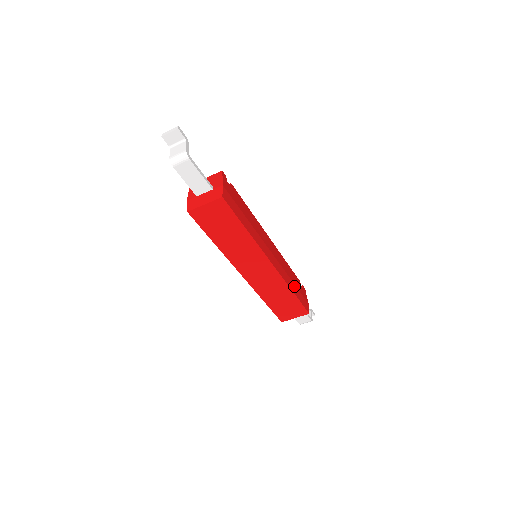
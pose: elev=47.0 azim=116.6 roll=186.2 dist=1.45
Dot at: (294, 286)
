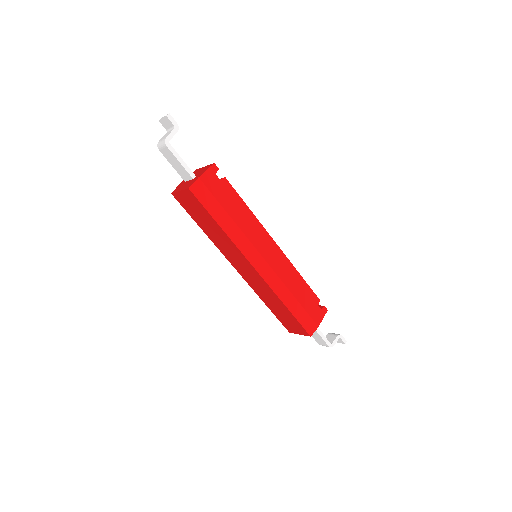
Dot at: (294, 301)
